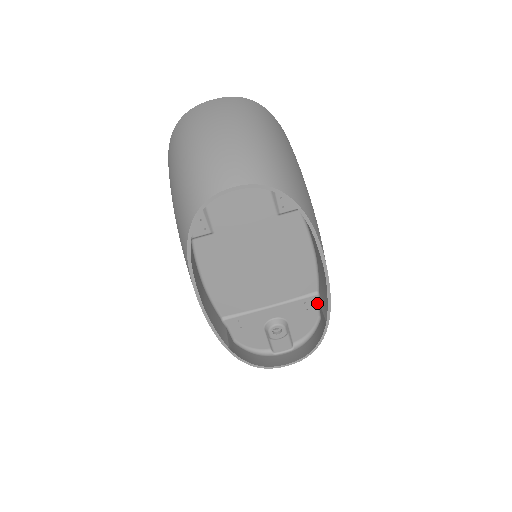
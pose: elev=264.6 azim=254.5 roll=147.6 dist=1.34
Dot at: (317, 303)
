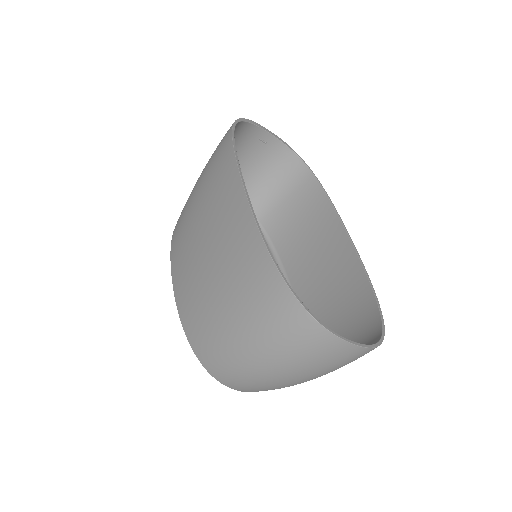
Dot at: occluded
